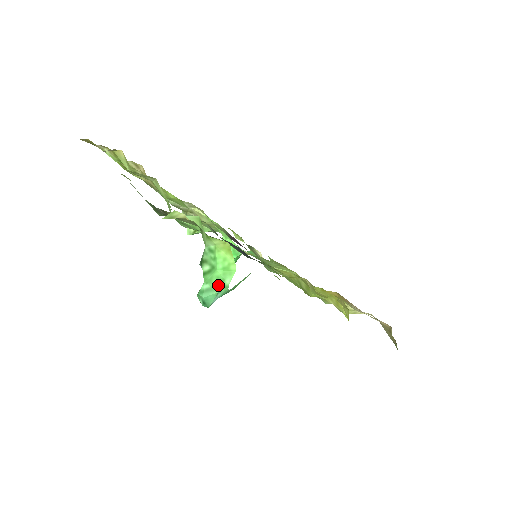
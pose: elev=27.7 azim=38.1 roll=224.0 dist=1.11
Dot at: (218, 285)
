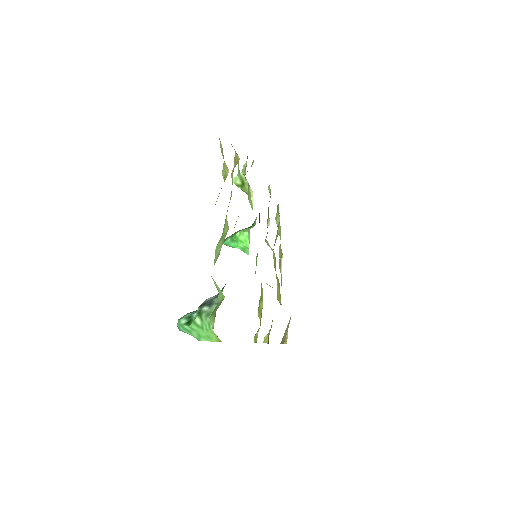
Dot at: (196, 335)
